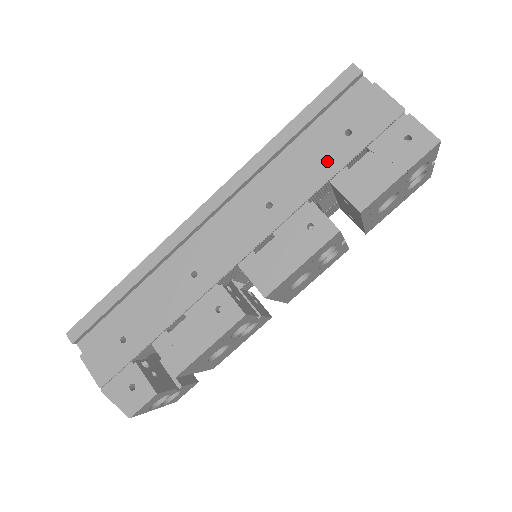
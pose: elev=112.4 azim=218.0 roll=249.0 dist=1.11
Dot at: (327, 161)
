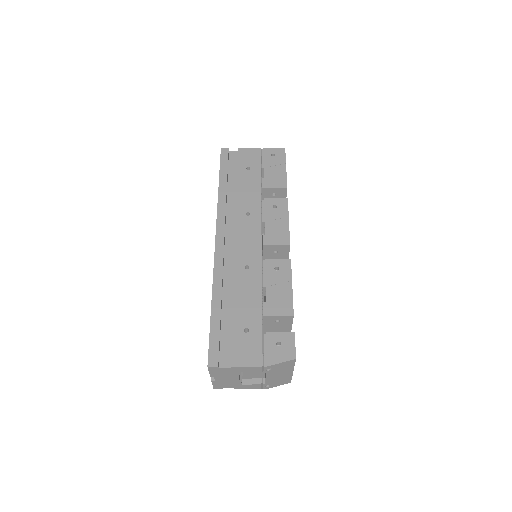
Dot at: (252, 182)
